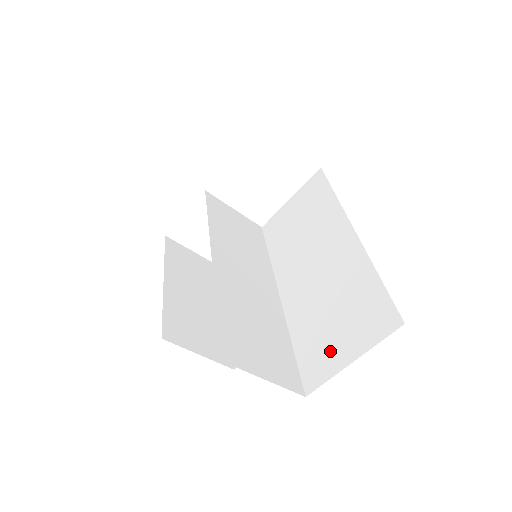
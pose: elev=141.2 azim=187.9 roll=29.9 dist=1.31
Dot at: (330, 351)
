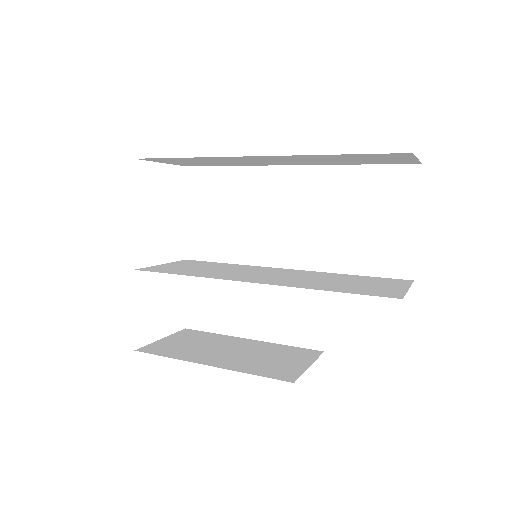
Dot at: (391, 239)
